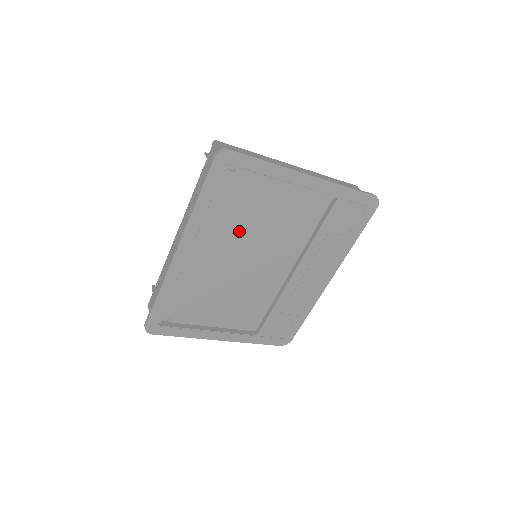
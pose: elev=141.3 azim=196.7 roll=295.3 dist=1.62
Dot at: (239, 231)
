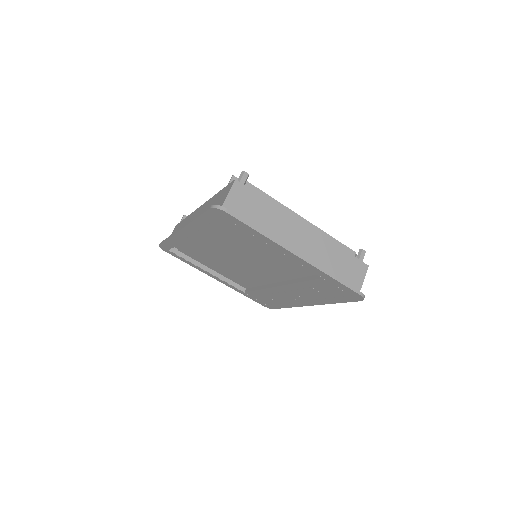
Dot at: (235, 245)
